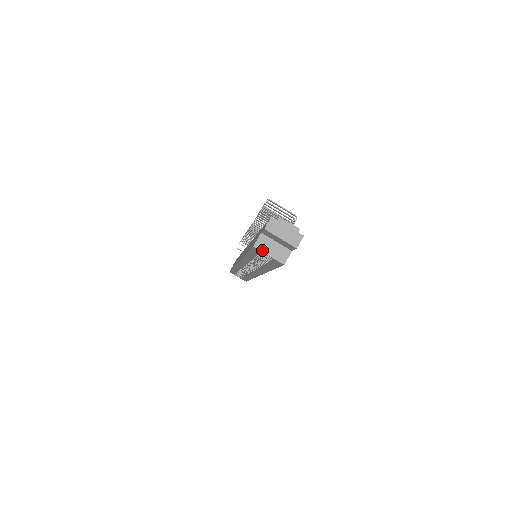
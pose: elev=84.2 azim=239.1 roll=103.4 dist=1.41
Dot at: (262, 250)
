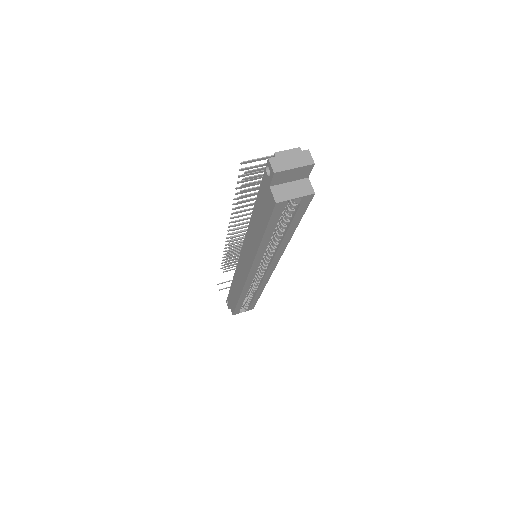
Dot at: (286, 199)
